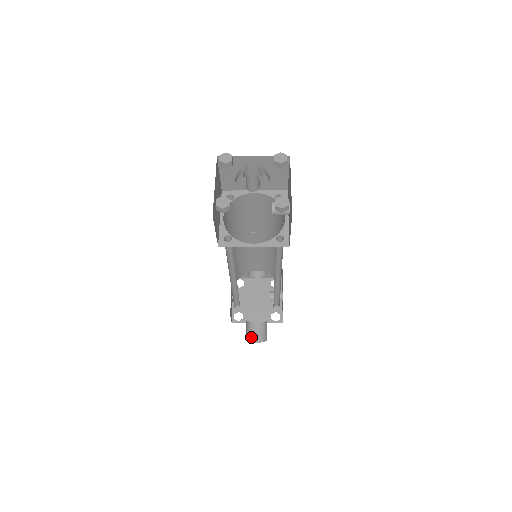
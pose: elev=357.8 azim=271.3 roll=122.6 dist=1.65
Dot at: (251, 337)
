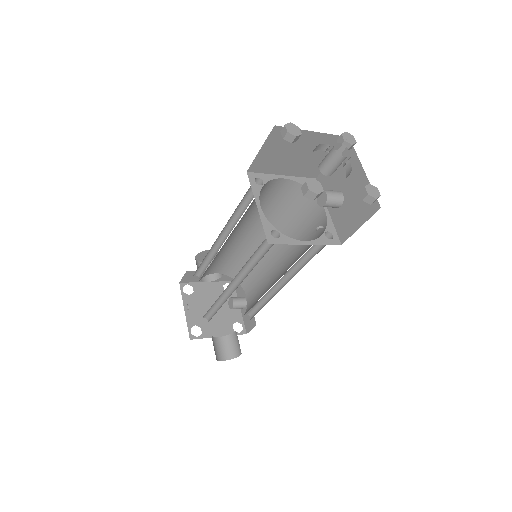
Dot at: (217, 355)
